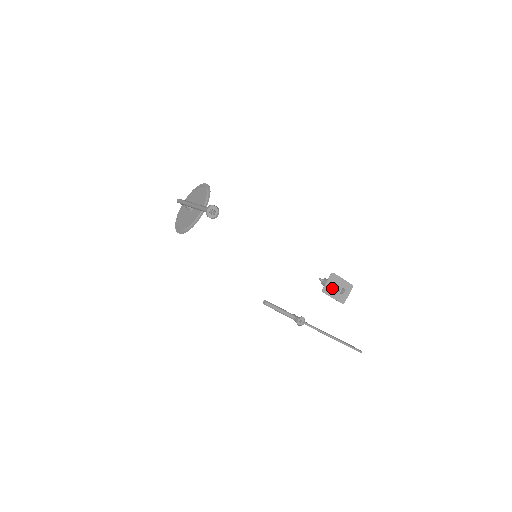
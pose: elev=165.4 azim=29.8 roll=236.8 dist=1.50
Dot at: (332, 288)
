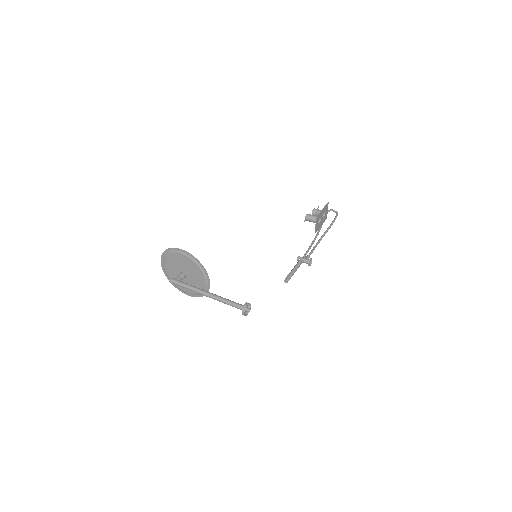
Dot at: occluded
